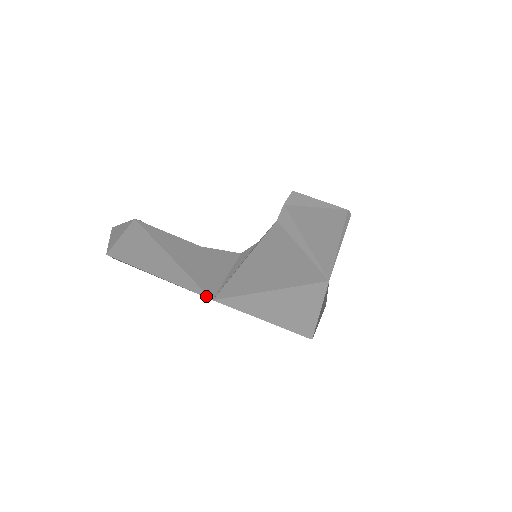
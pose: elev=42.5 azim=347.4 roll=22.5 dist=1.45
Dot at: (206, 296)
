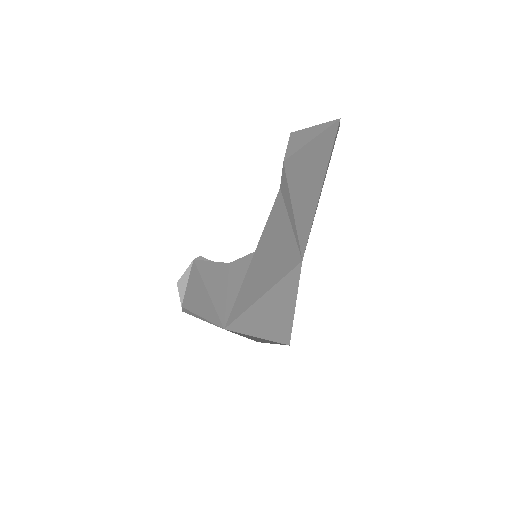
Dot at: (221, 326)
